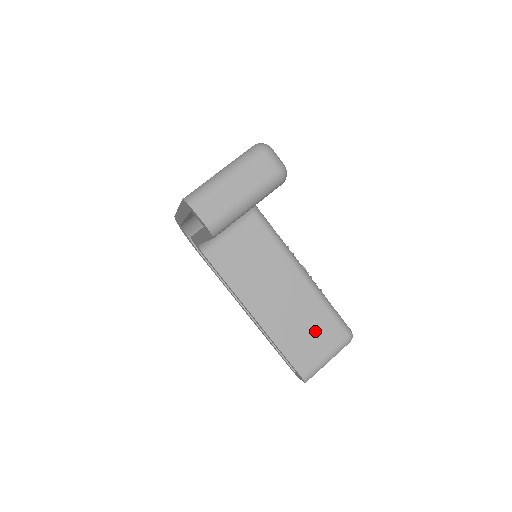
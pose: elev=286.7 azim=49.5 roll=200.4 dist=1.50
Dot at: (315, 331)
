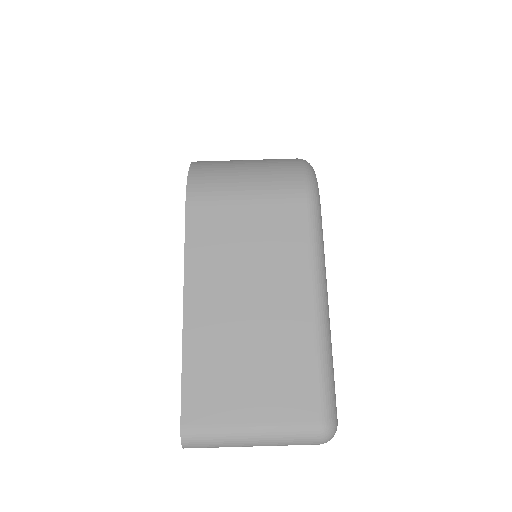
Dot at: occluded
